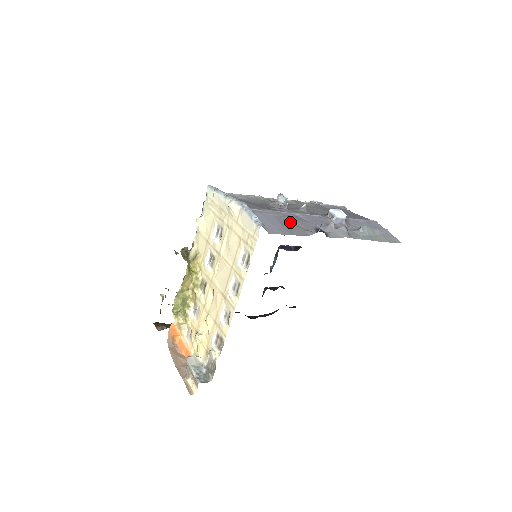
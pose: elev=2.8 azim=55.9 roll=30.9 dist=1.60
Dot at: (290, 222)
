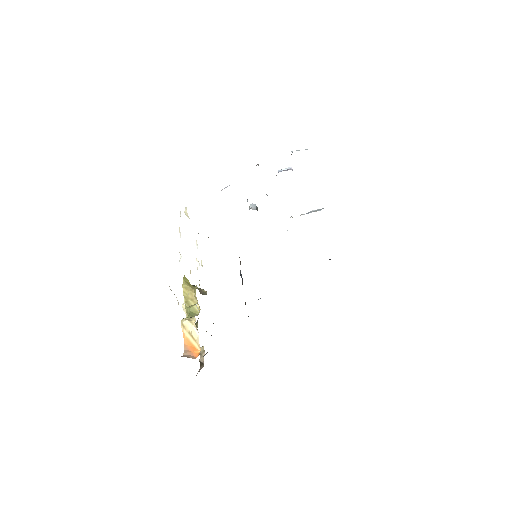
Dot at: occluded
